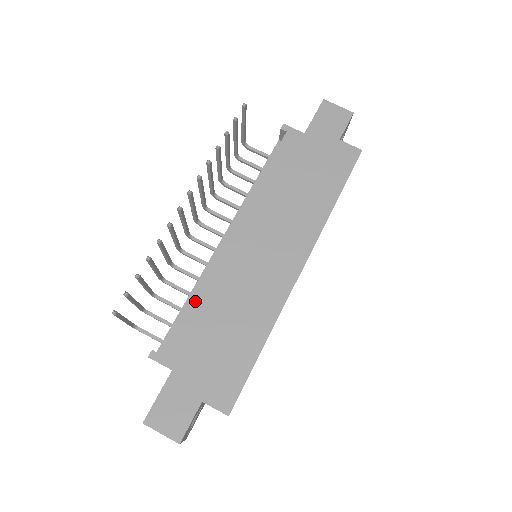
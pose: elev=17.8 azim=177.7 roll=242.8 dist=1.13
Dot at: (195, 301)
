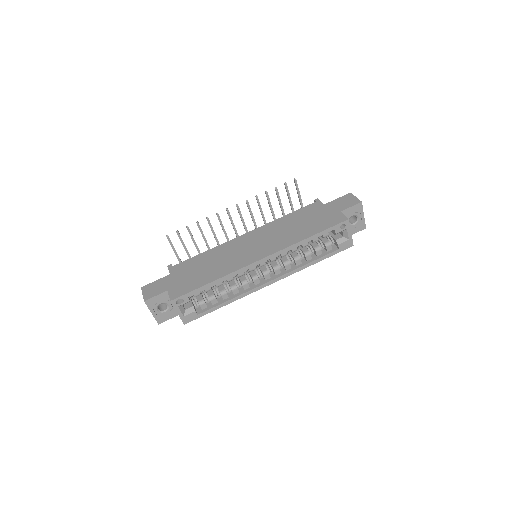
Dot at: (205, 253)
